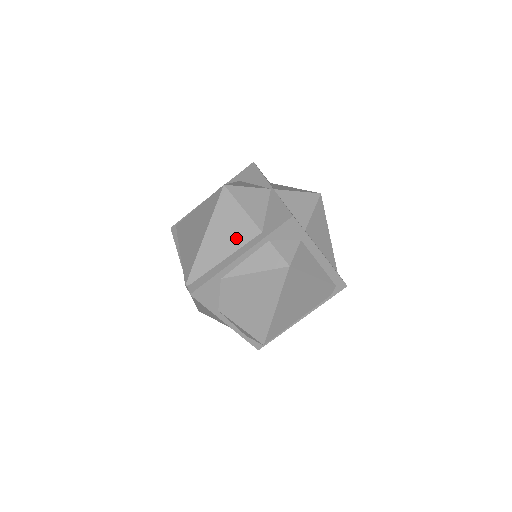
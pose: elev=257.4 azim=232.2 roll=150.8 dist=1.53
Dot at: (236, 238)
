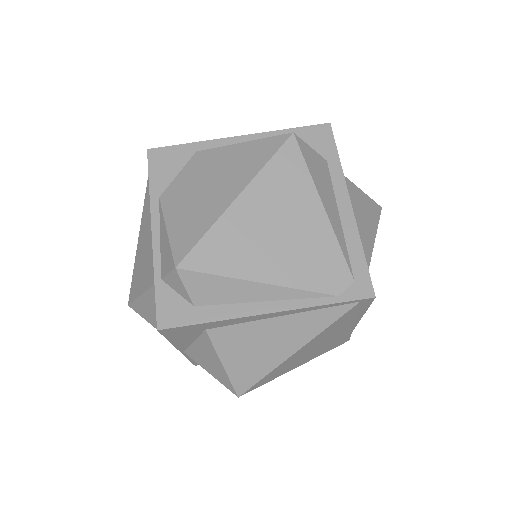
Dot at: occluded
